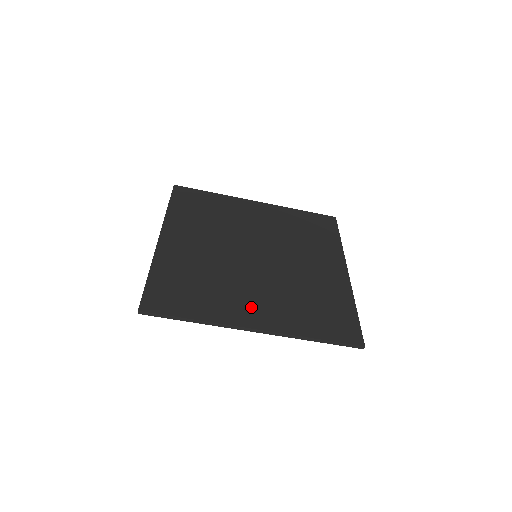
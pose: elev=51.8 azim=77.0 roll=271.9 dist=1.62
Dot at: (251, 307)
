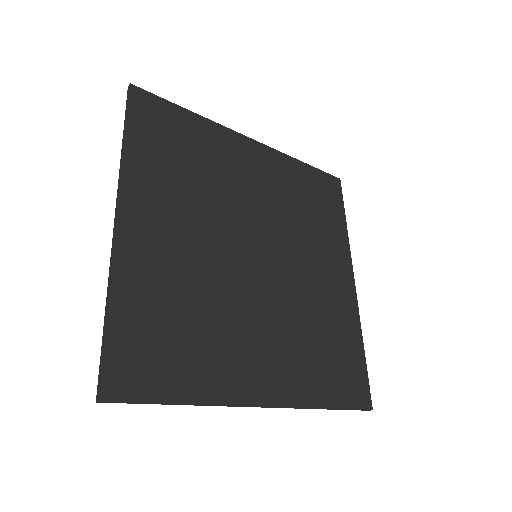
Dot at: (257, 364)
